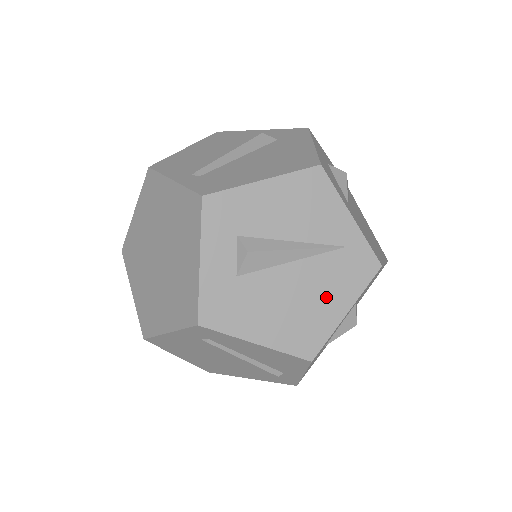
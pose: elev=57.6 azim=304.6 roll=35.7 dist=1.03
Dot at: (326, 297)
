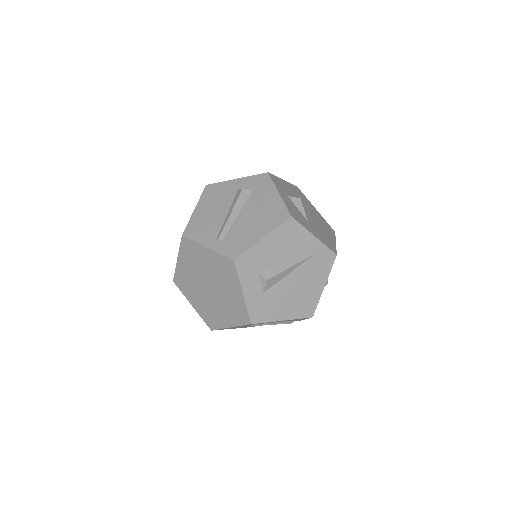
Dot at: (312, 283)
